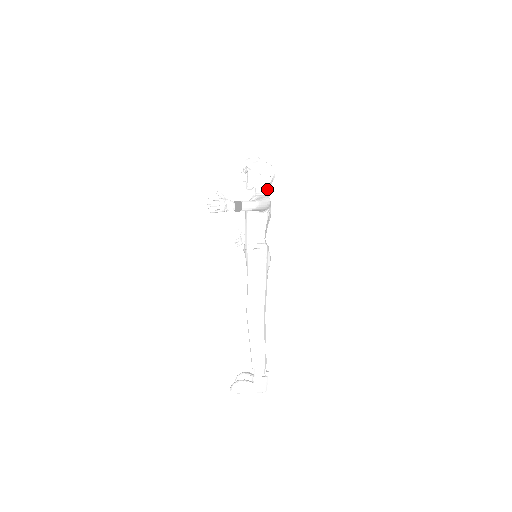
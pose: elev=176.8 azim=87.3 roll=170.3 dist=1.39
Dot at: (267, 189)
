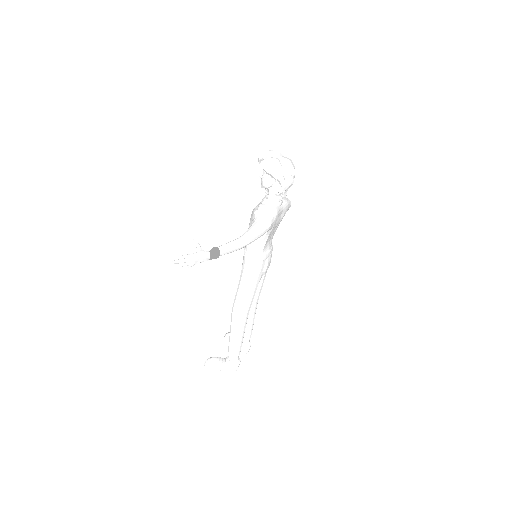
Dot at: occluded
